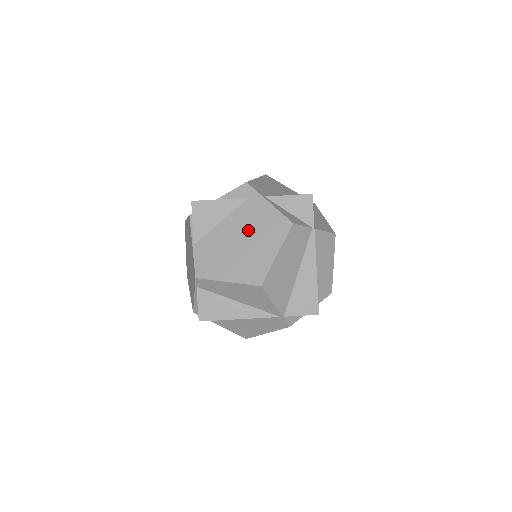
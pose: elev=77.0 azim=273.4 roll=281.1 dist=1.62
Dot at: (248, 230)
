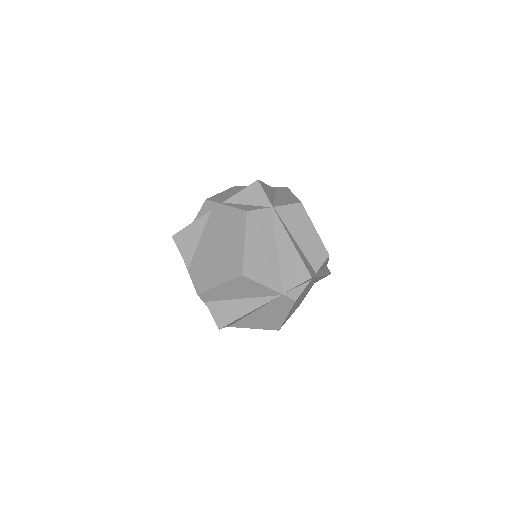
Dot at: (219, 236)
